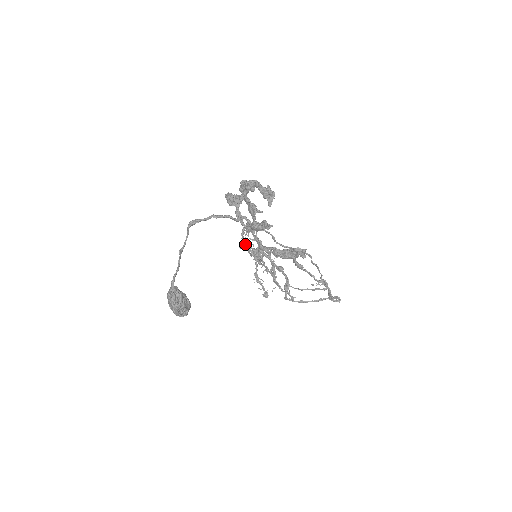
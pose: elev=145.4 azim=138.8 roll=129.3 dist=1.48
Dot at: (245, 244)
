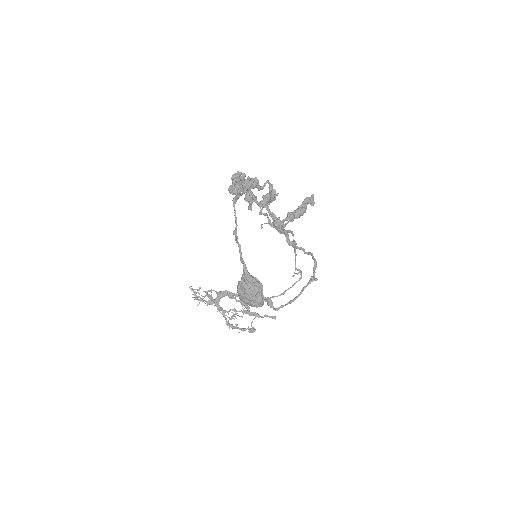
Dot at: (203, 300)
